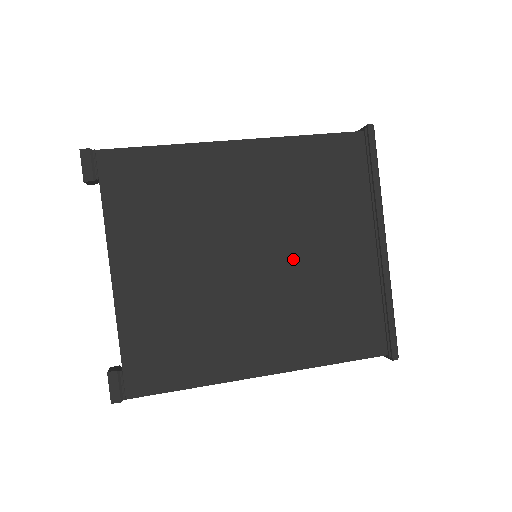
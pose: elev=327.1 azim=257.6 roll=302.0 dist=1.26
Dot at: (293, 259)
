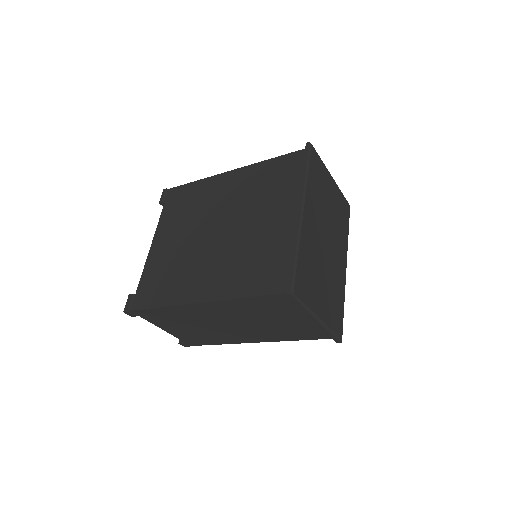
Dot at: (240, 229)
